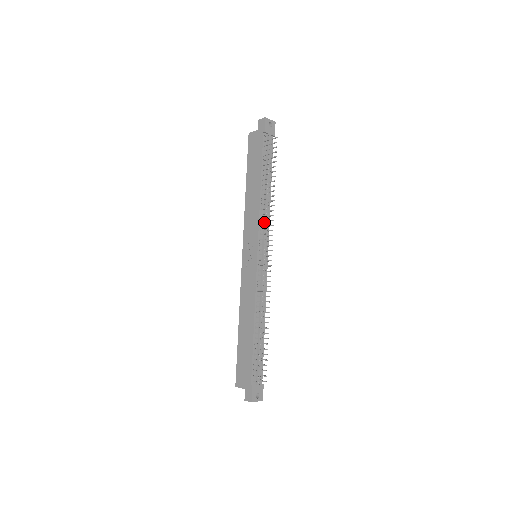
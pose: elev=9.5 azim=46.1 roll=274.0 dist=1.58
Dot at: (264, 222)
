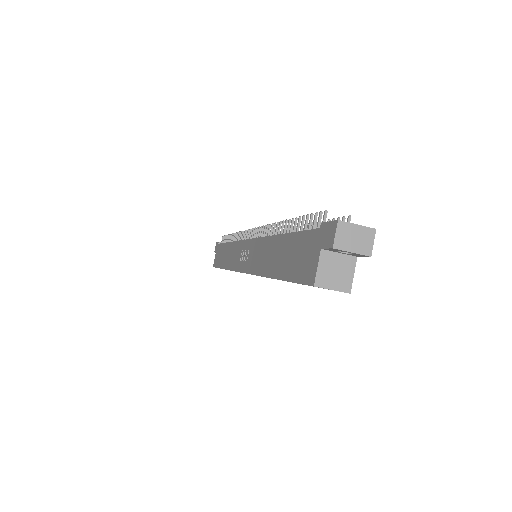
Dot at: occluded
